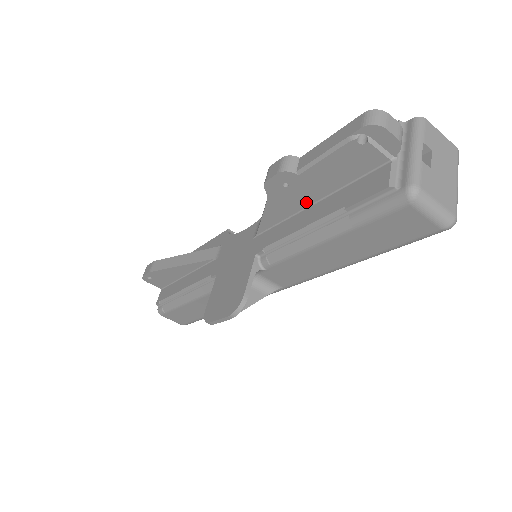
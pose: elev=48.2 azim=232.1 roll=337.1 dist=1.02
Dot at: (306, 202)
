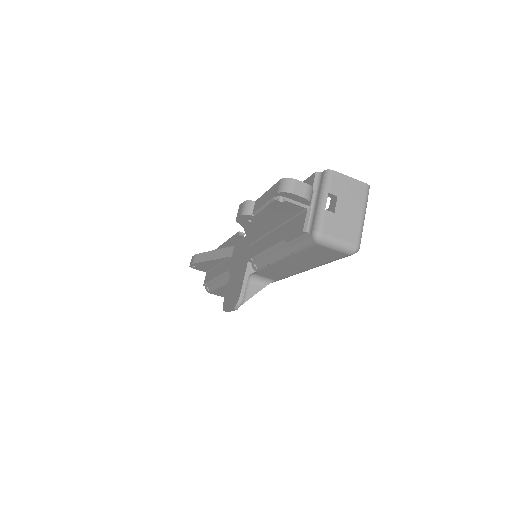
Dot at: (269, 228)
